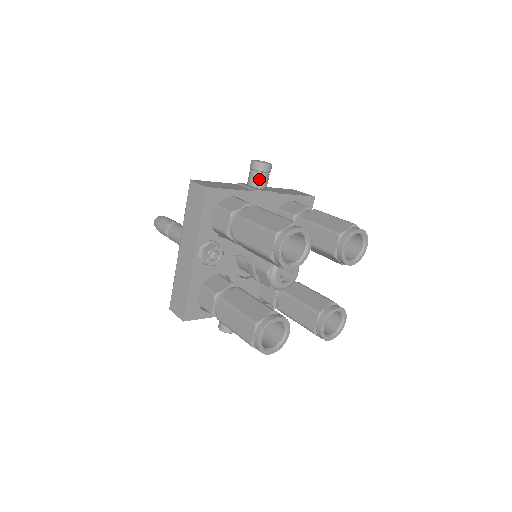
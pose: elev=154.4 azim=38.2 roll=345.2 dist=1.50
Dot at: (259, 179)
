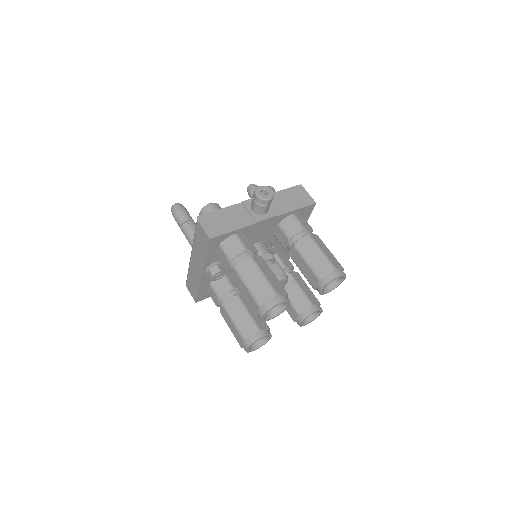
Dot at: (260, 209)
